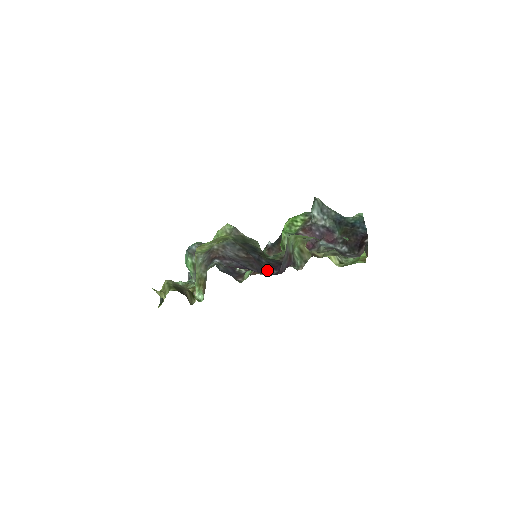
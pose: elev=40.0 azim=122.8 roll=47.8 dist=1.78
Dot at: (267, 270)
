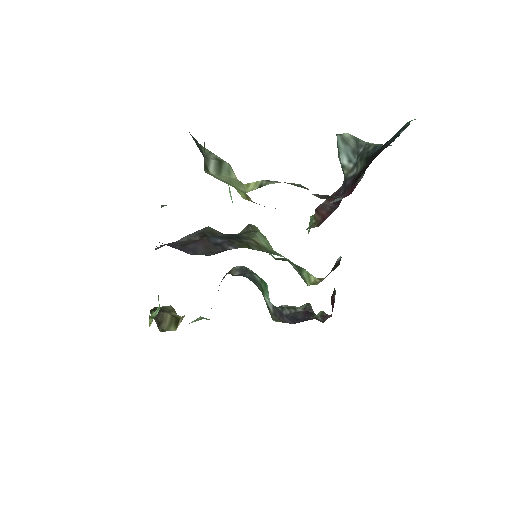
Dot at: occluded
